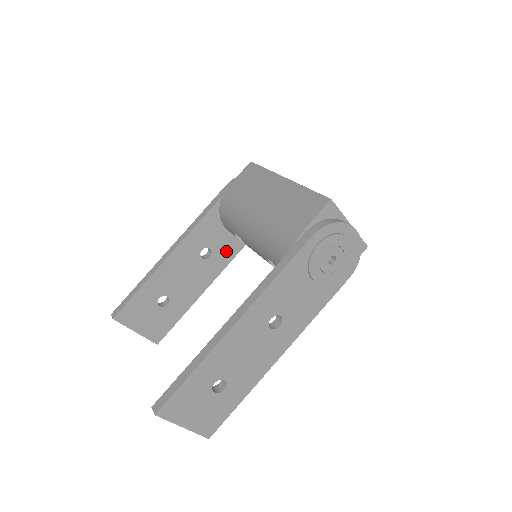
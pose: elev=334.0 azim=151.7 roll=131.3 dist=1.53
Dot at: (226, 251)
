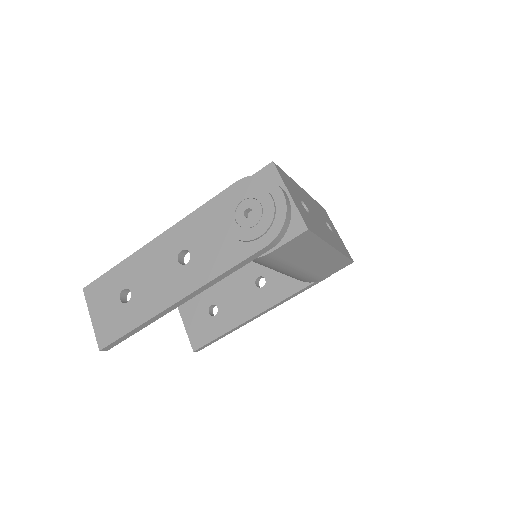
Dot at: (279, 289)
